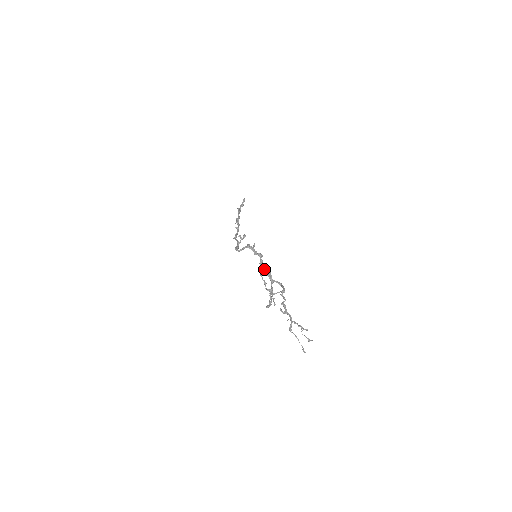
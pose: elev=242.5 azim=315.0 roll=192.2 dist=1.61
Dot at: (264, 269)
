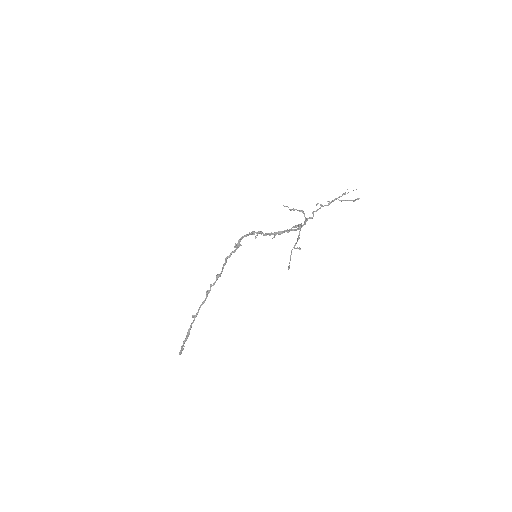
Dot at: (277, 232)
